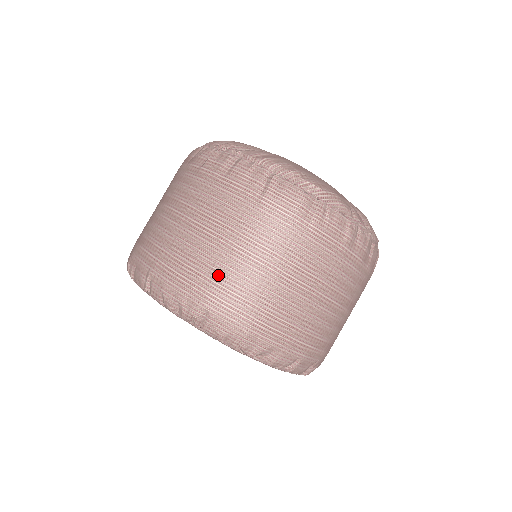
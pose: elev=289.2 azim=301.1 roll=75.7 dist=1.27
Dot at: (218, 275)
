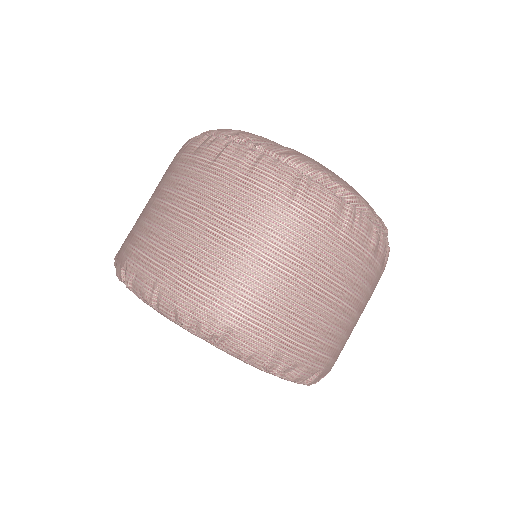
Dot at: (243, 288)
